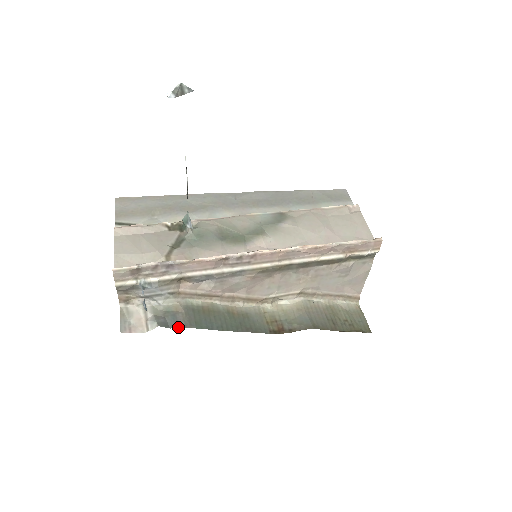
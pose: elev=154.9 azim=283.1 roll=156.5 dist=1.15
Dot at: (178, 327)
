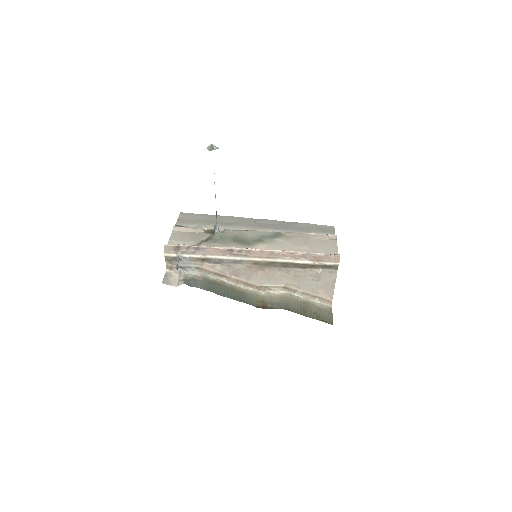
Dot at: (196, 287)
